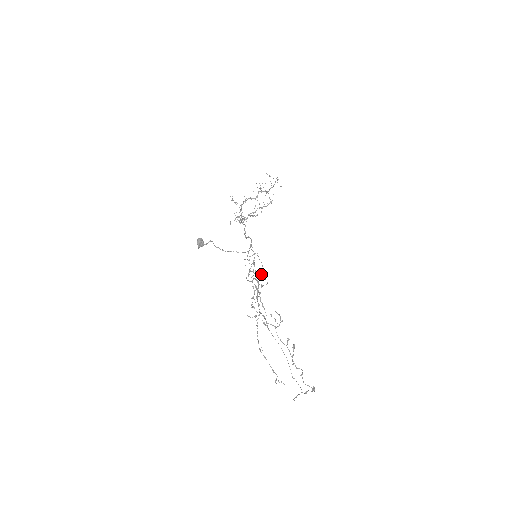
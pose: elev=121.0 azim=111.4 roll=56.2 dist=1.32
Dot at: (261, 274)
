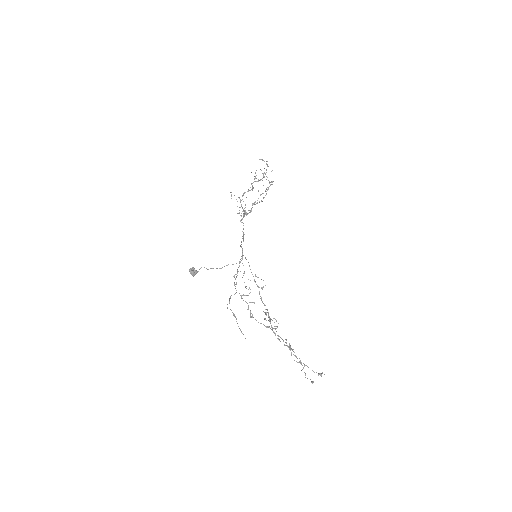
Dot at: (249, 288)
